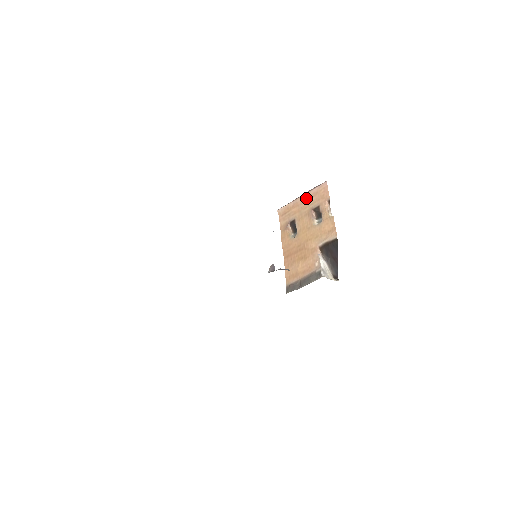
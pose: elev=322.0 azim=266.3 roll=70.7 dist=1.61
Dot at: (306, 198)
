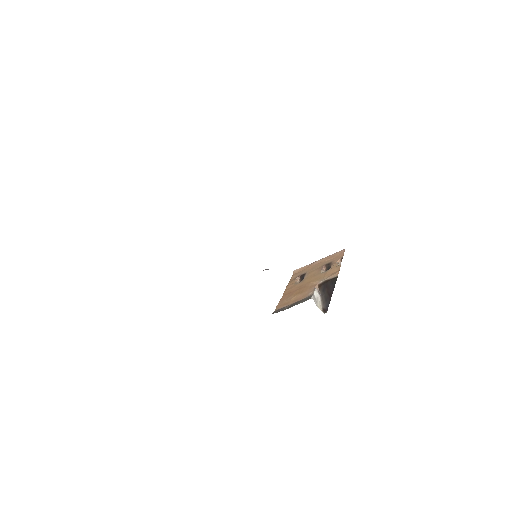
Dot at: (322, 260)
